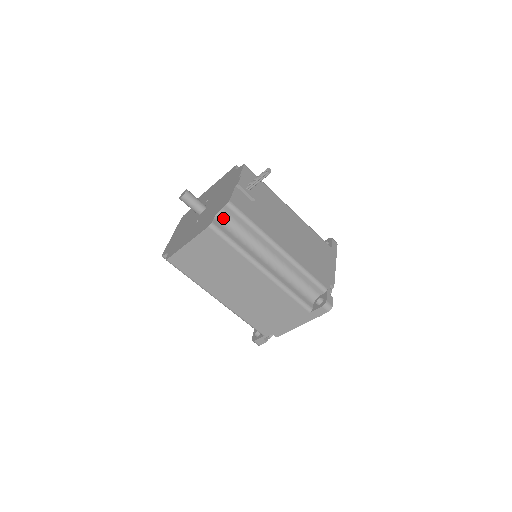
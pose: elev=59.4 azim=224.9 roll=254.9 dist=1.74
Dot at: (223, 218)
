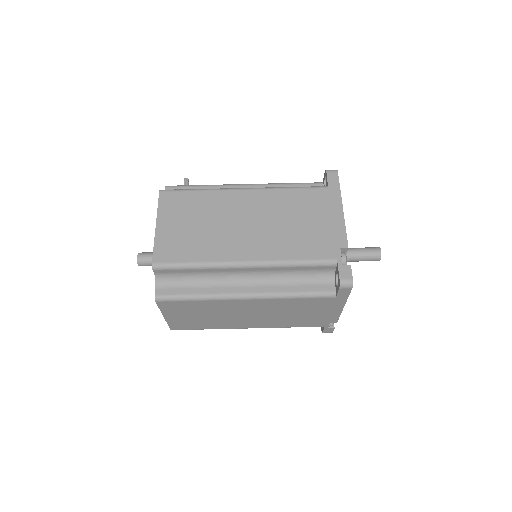
Dot at: occluded
